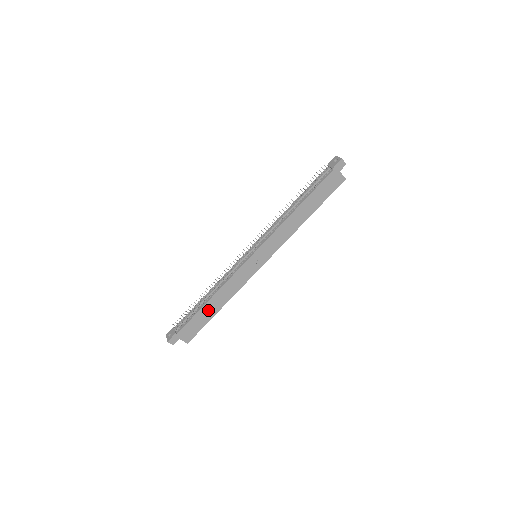
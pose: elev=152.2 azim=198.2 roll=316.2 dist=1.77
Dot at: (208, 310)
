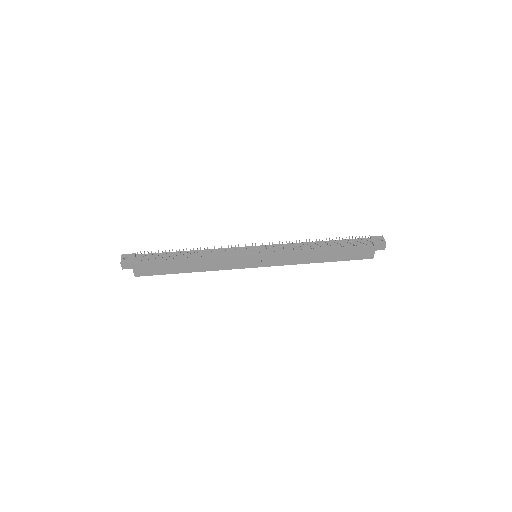
Dot at: (179, 266)
